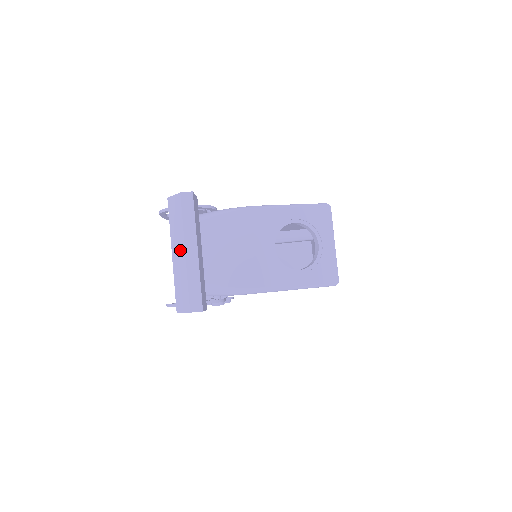
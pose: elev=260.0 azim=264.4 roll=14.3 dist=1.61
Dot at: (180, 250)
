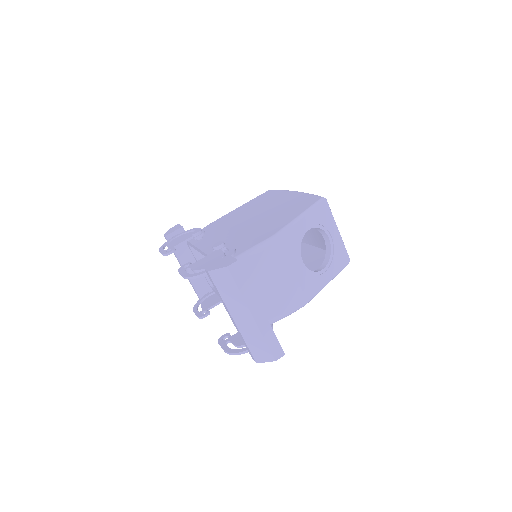
Dot at: (244, 315)
